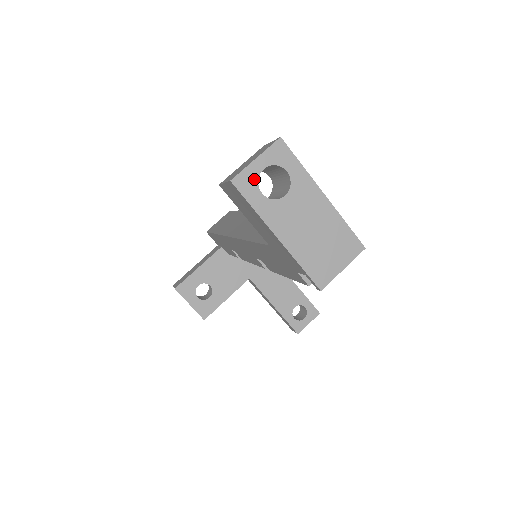
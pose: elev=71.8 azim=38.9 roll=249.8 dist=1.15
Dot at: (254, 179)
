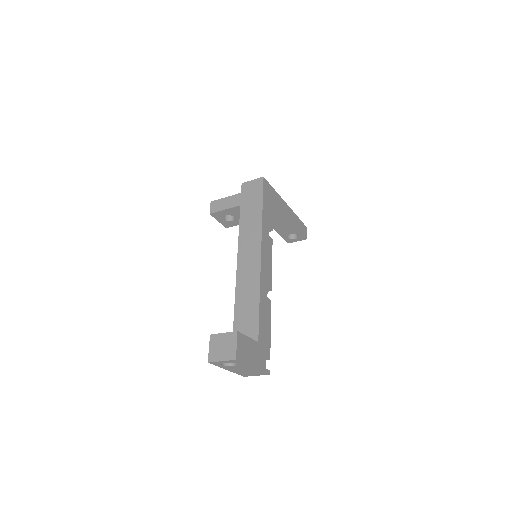
Dot at: (219, 363)
